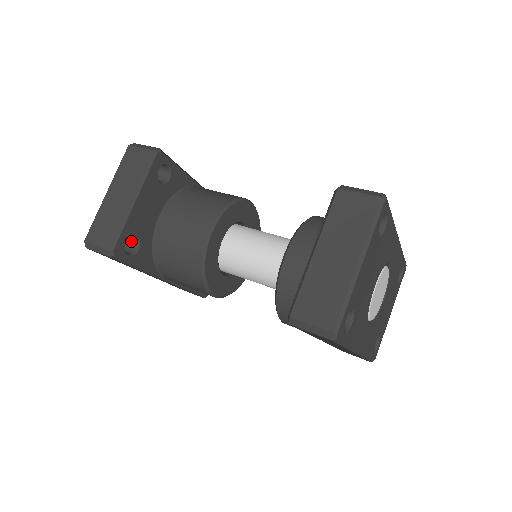
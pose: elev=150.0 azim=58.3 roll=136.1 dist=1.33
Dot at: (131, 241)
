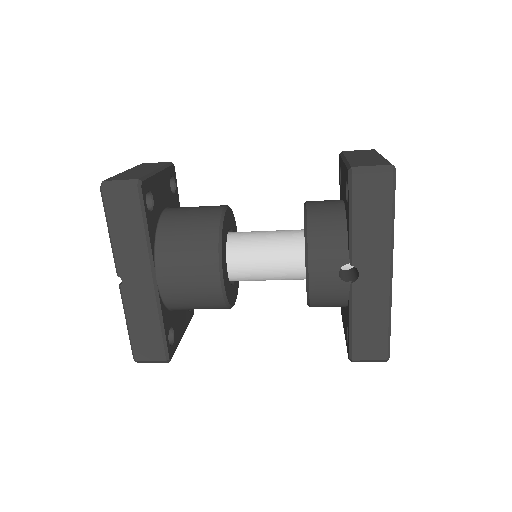
Dot at: occluded
